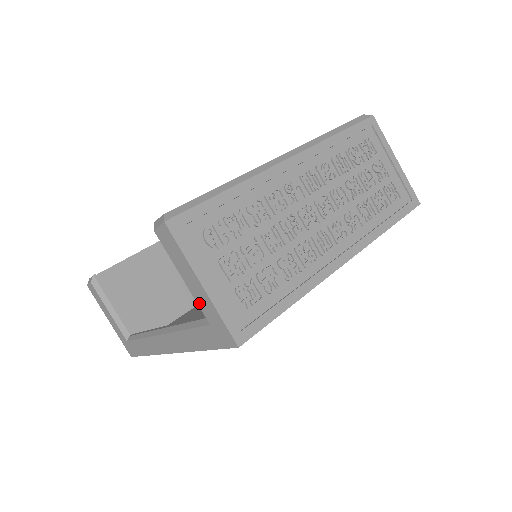
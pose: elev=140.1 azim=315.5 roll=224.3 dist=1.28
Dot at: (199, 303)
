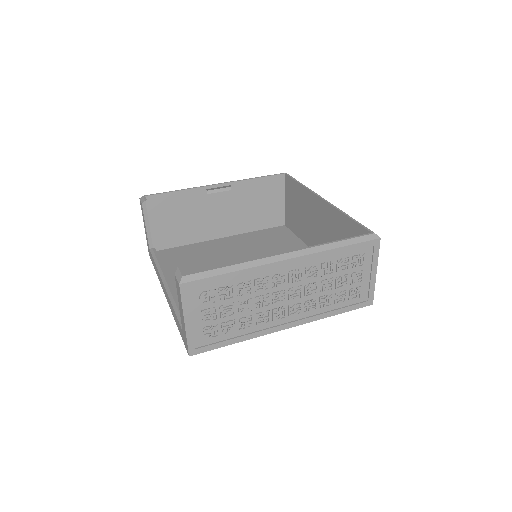
Dot at: (181, 321)
